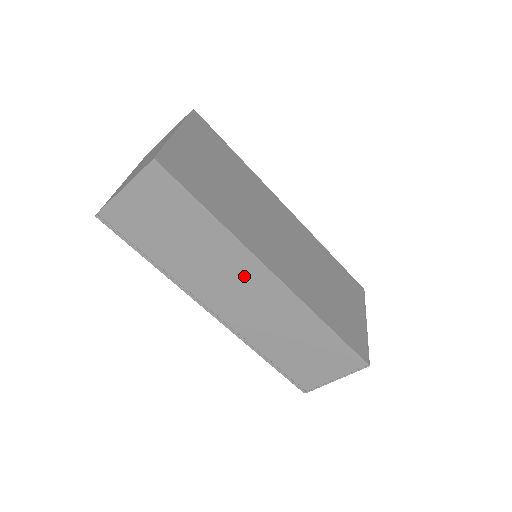
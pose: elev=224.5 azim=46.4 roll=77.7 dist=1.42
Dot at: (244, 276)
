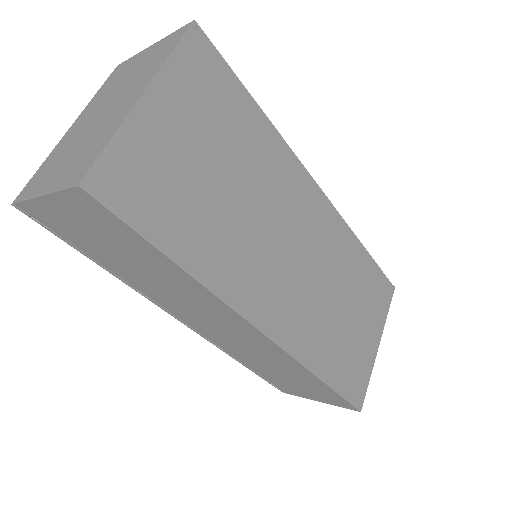
Dot at: (222, 318)
